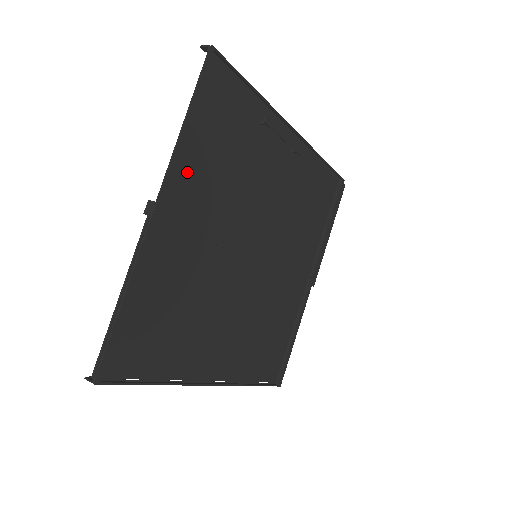
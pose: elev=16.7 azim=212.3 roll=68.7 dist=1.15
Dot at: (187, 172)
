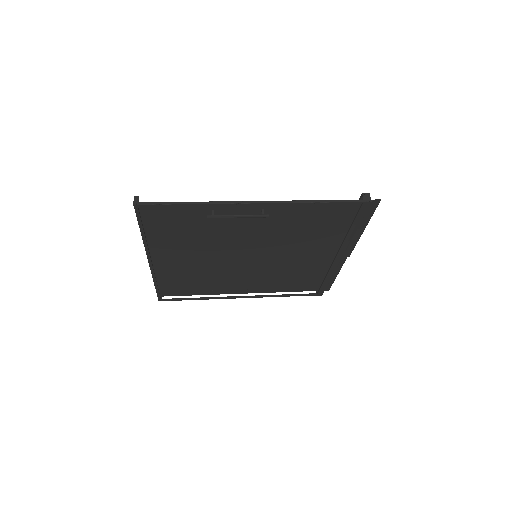
Dot at: (162, 245)
